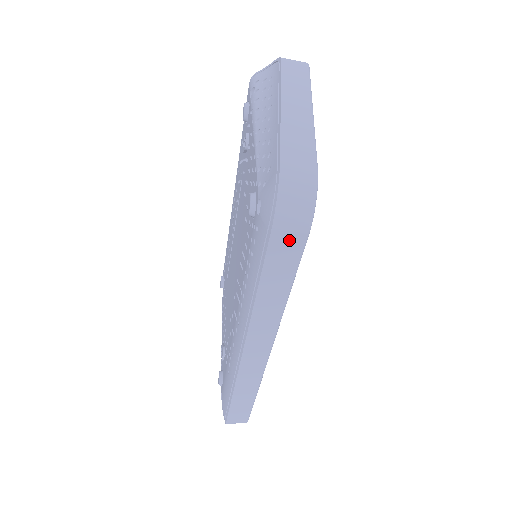
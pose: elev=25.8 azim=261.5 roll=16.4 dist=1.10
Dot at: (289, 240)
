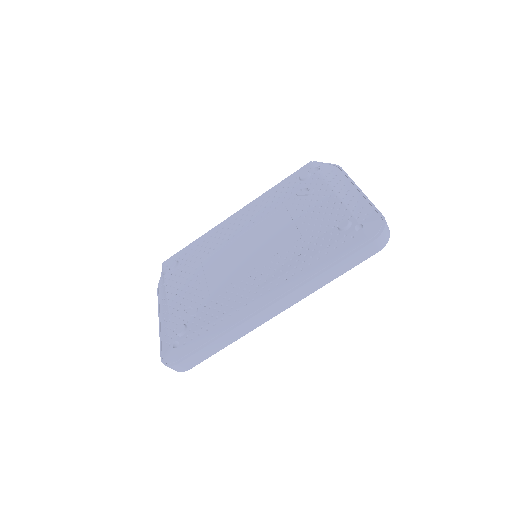
Dot at: (371, 250)
